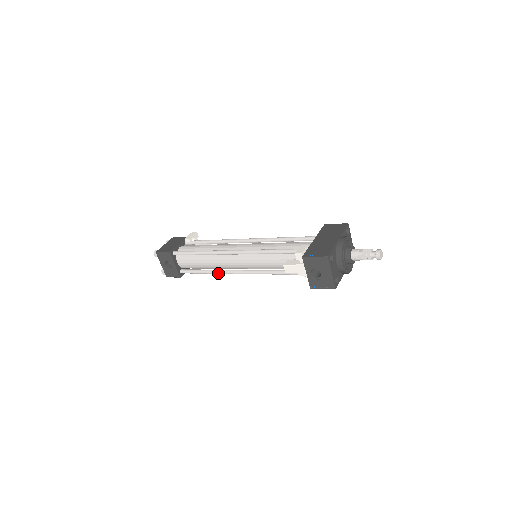
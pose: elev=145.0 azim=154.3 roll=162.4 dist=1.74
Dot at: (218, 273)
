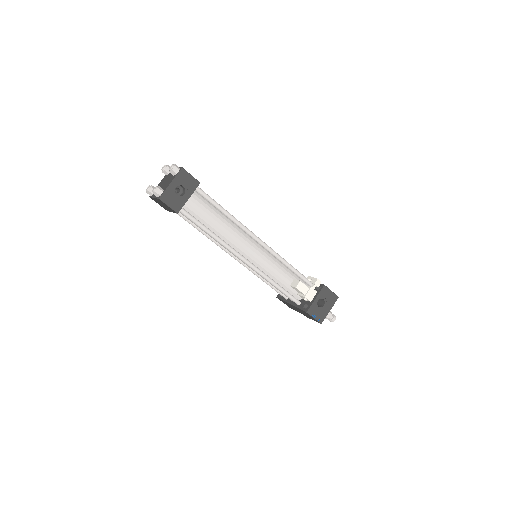
Dot at: (222, 243)
